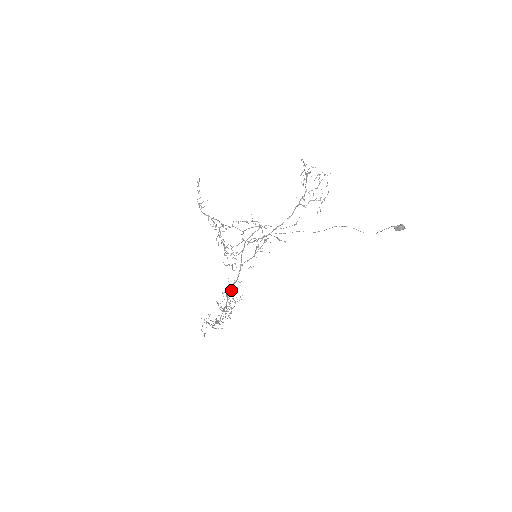
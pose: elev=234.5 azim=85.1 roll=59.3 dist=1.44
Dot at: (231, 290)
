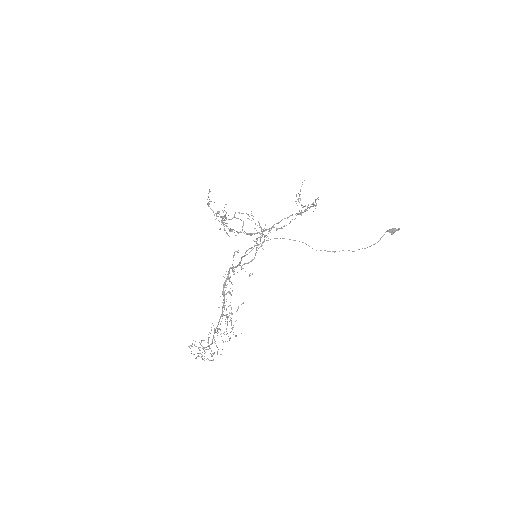
Dot at: (229, 291)
